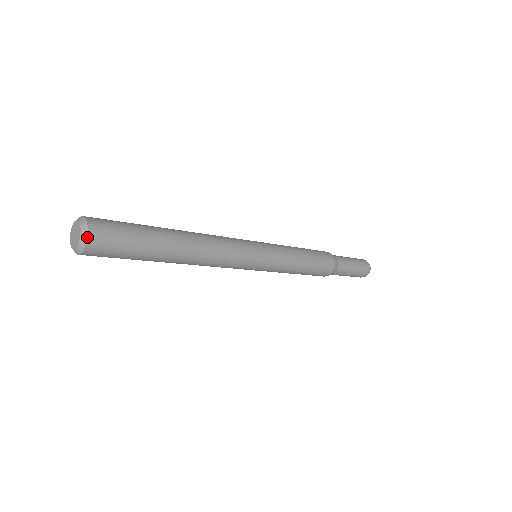
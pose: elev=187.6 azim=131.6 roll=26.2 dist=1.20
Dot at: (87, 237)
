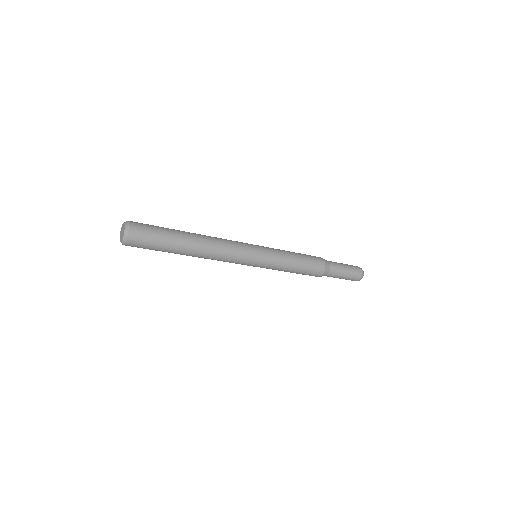
Dot at: (127, 237)
